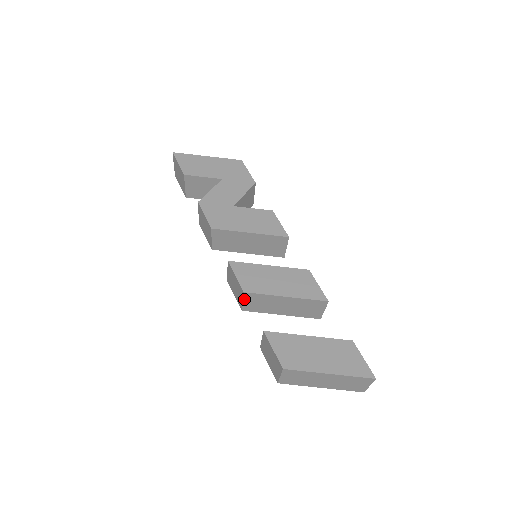
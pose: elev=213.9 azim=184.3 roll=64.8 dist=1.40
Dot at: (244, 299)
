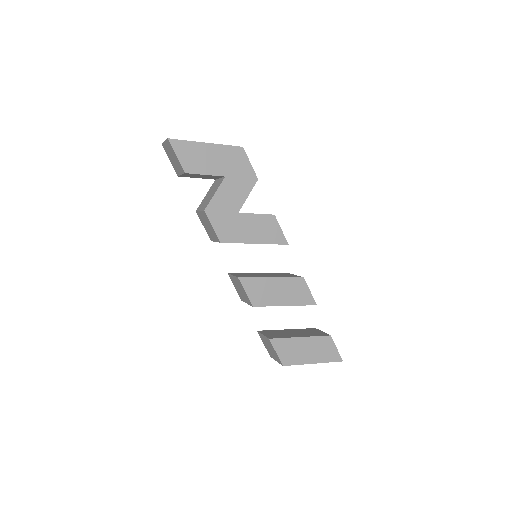
Dot at: (249, 304)
